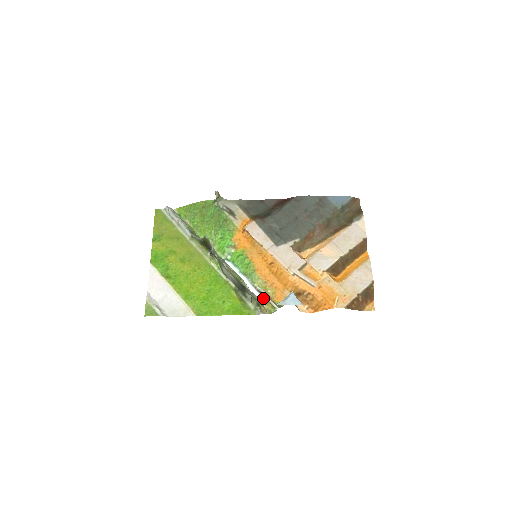
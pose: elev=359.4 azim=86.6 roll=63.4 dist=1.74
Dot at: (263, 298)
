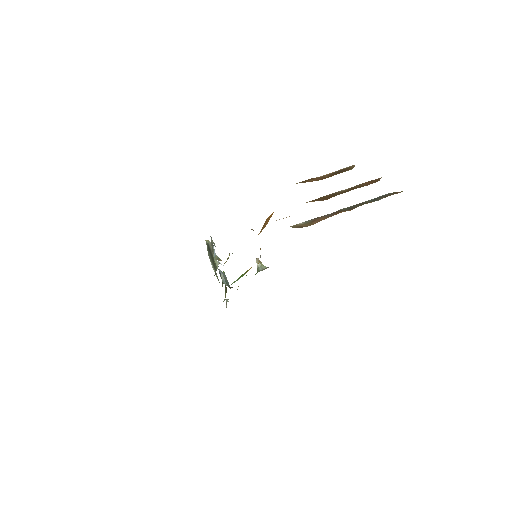
Dot at: occluded
